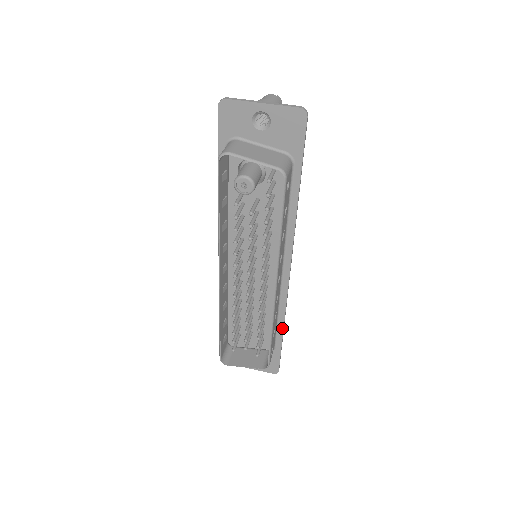
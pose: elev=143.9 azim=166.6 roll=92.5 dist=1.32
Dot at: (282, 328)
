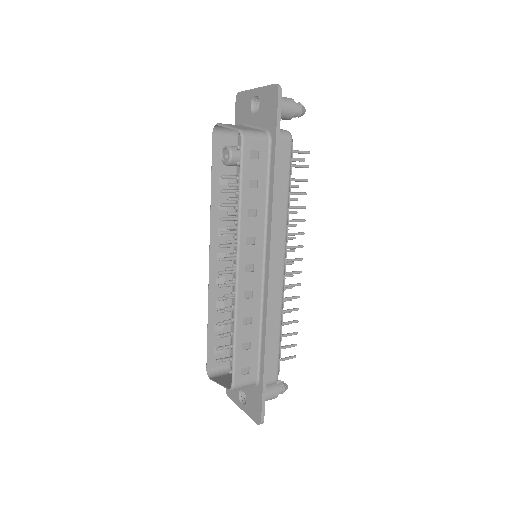
Dot at: (264, 351)
